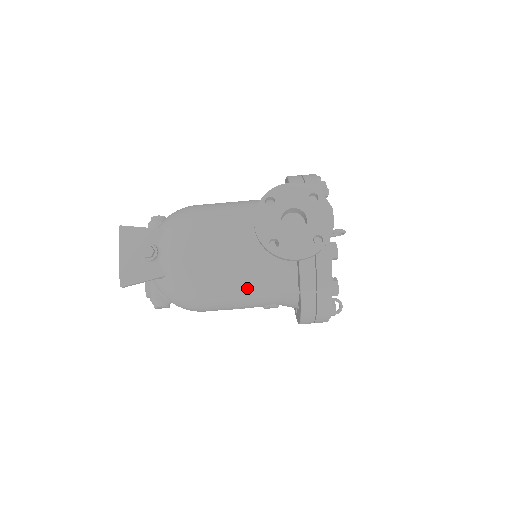
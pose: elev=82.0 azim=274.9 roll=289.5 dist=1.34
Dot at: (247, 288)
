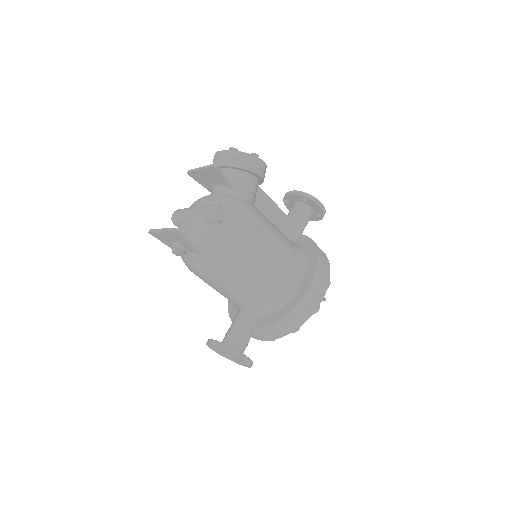
Dot at: occluded
